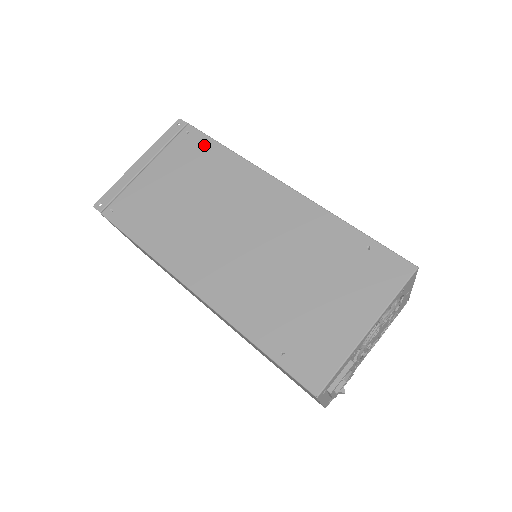
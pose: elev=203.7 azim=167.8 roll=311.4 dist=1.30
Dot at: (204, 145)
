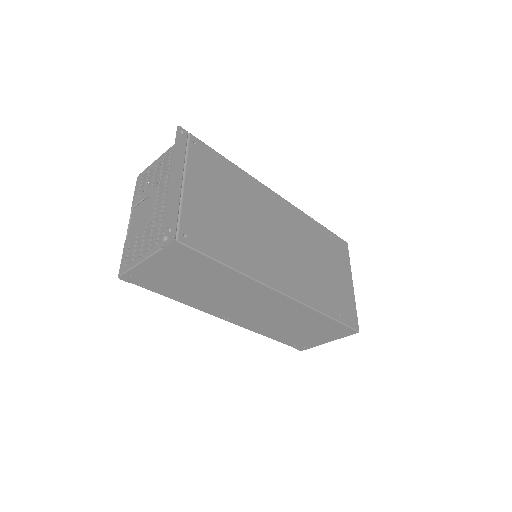
Dot at: (216, 159)
